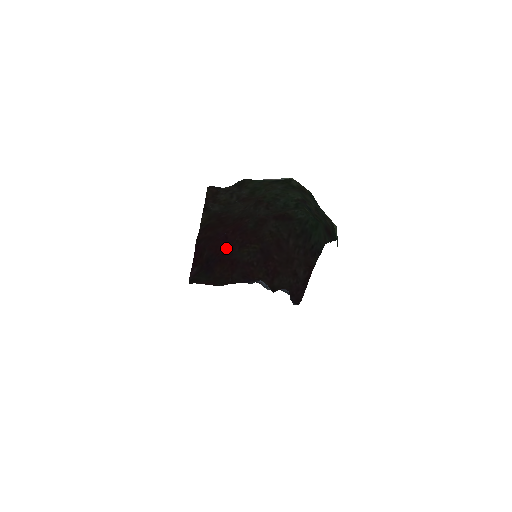
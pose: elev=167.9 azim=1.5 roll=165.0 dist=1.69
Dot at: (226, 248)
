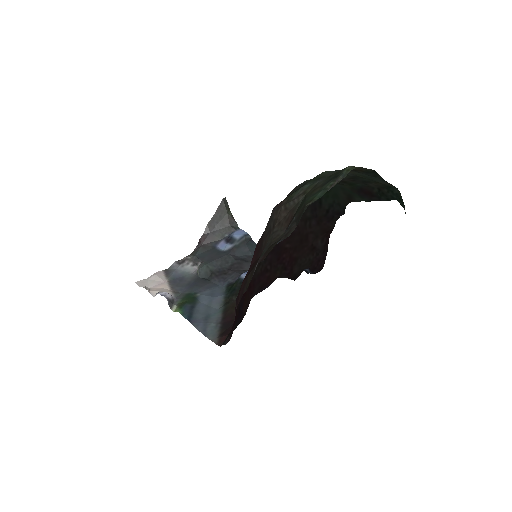
Dot at: occluded
